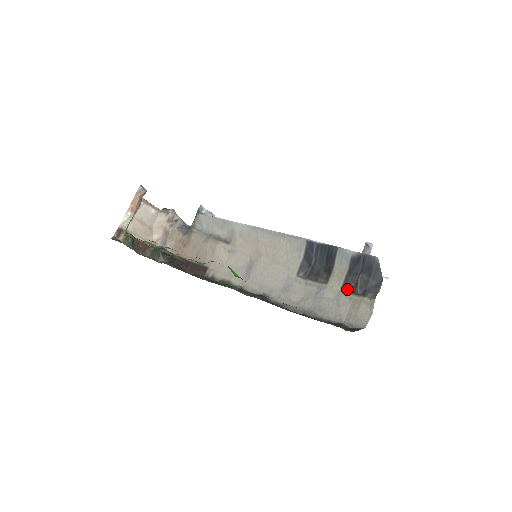
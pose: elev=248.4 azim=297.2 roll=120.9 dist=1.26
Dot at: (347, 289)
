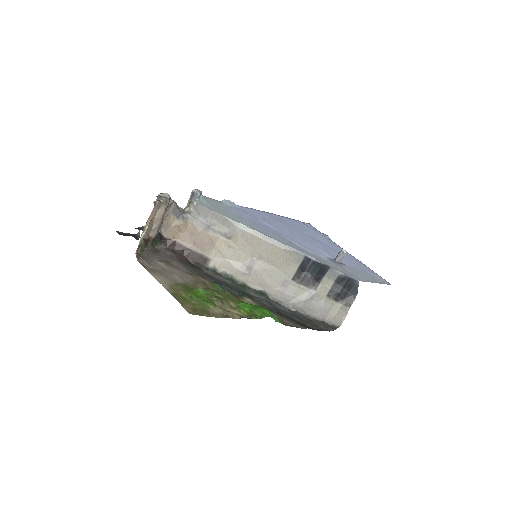
Dot at: (330, 296)
